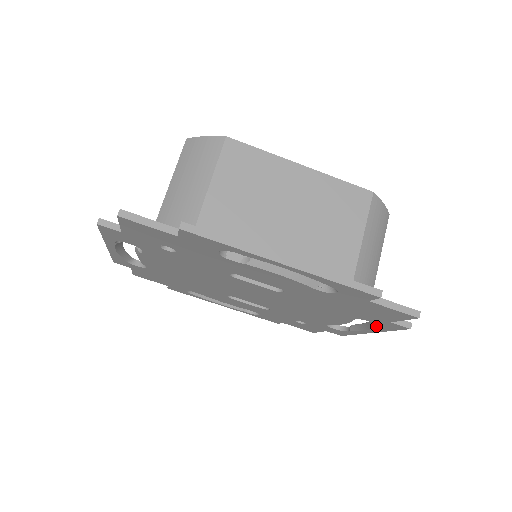
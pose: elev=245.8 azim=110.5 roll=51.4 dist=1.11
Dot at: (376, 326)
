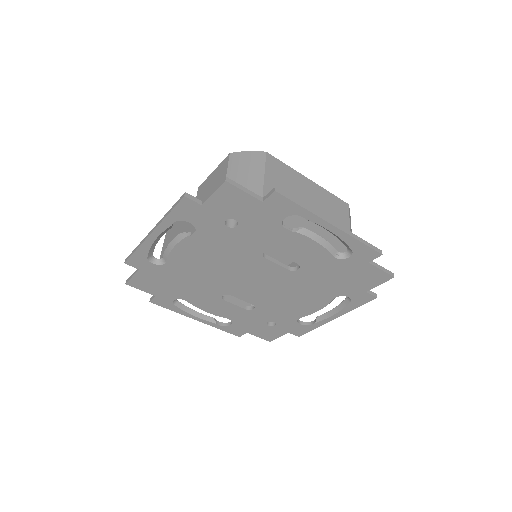
Dot at: (348, 304)
